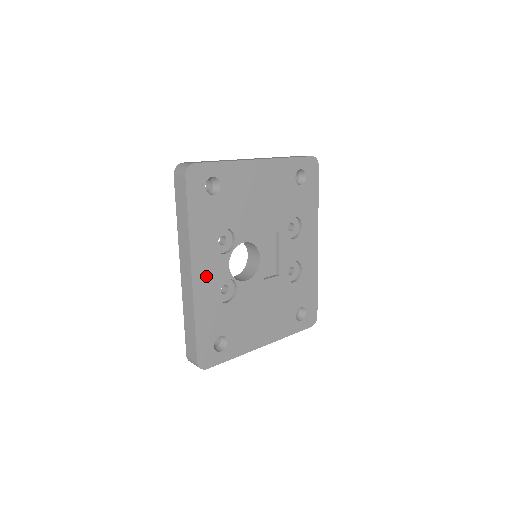
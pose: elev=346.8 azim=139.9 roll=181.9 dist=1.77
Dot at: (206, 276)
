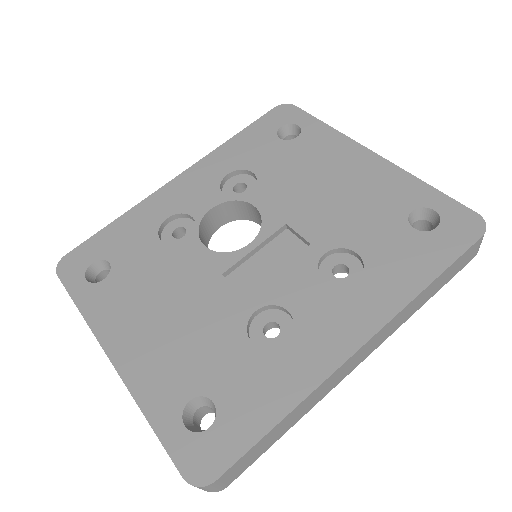
Dot at: (183, 192)
